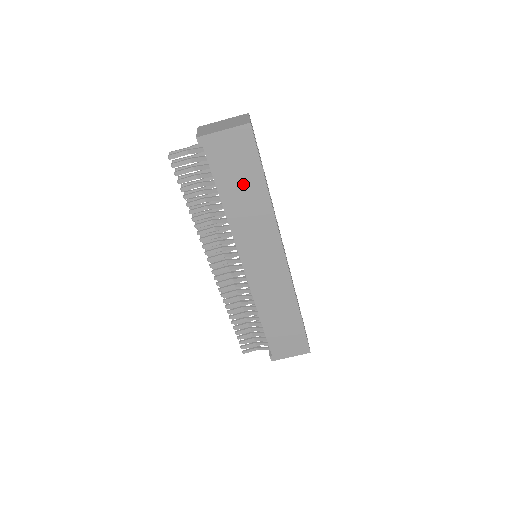
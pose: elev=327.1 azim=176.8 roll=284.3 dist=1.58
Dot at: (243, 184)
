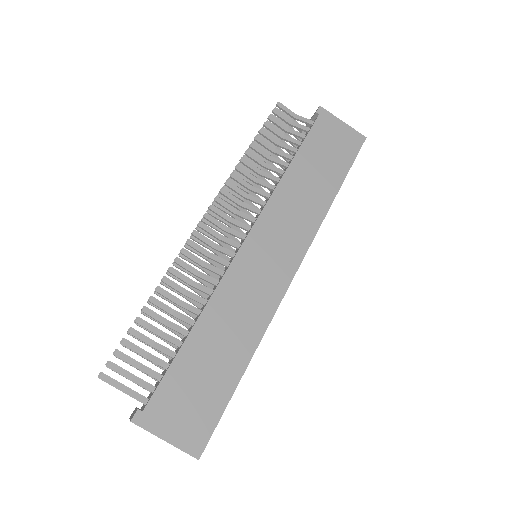
Dot at: (322, 169)
